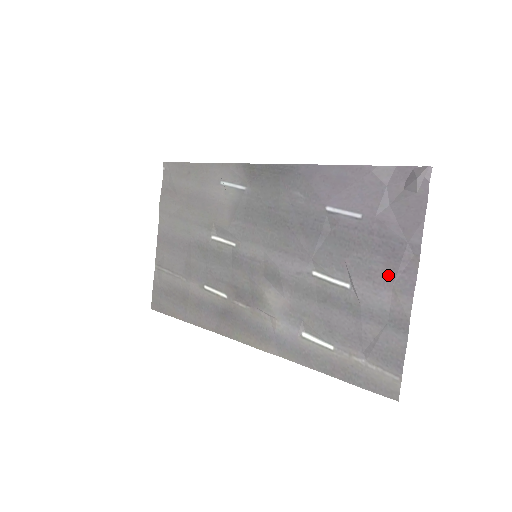
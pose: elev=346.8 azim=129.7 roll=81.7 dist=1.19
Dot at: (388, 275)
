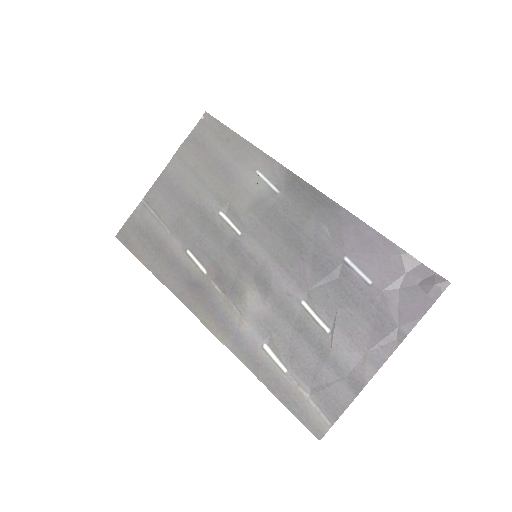
Dot at: (367, 342)
